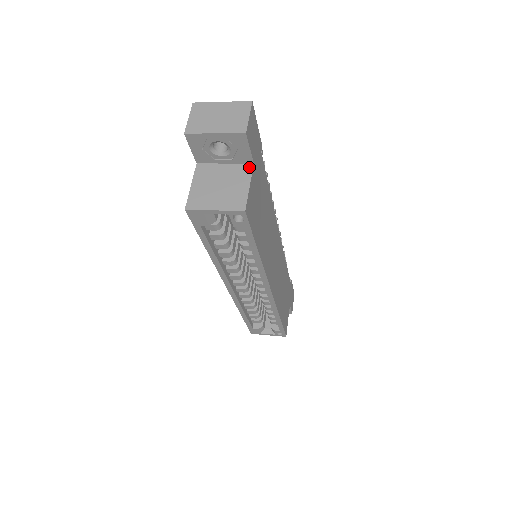
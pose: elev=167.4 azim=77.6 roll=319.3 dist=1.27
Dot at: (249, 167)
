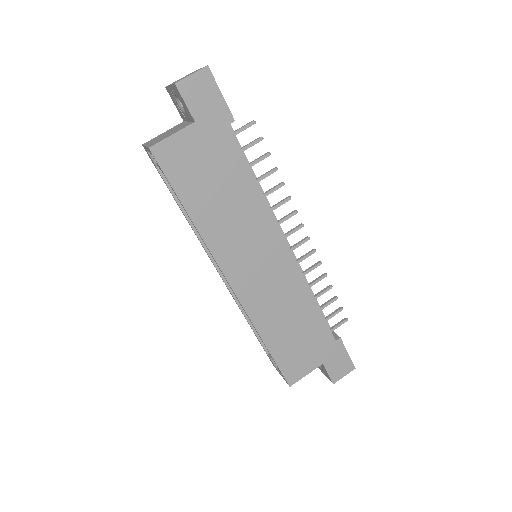
Dot at: (190, 124)
